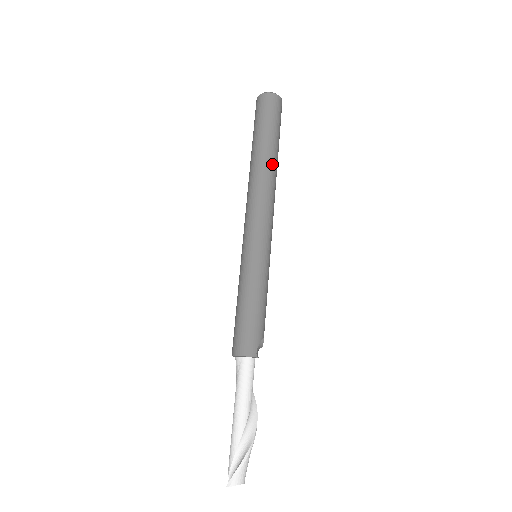
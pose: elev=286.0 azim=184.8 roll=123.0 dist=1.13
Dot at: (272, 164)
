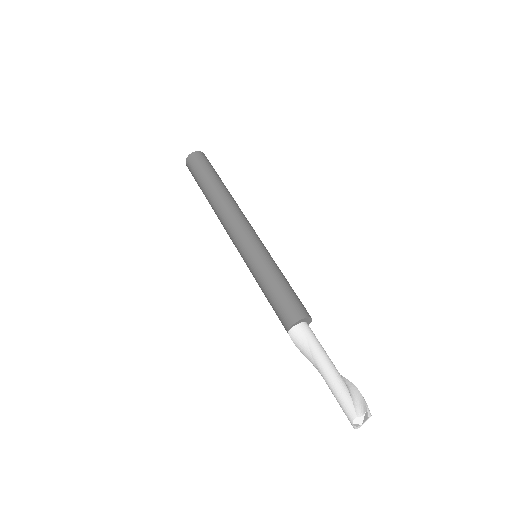
Dot at: occluded
